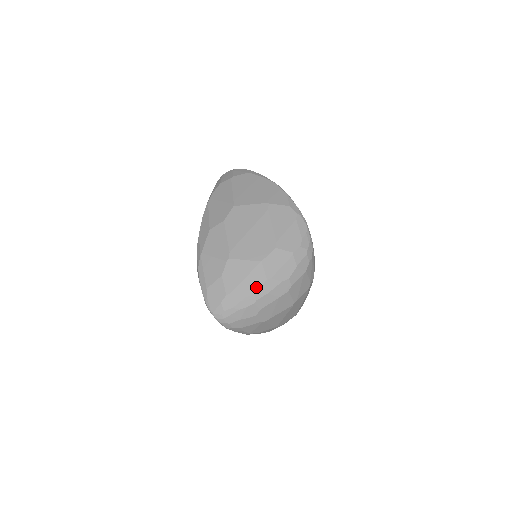
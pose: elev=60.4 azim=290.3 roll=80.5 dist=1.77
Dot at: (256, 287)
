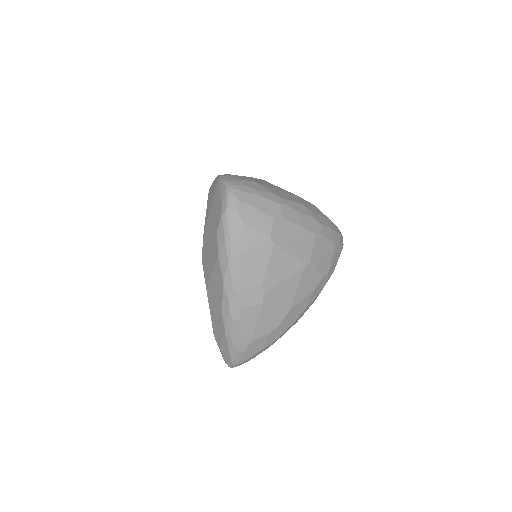
Dot at: (288, 198)
